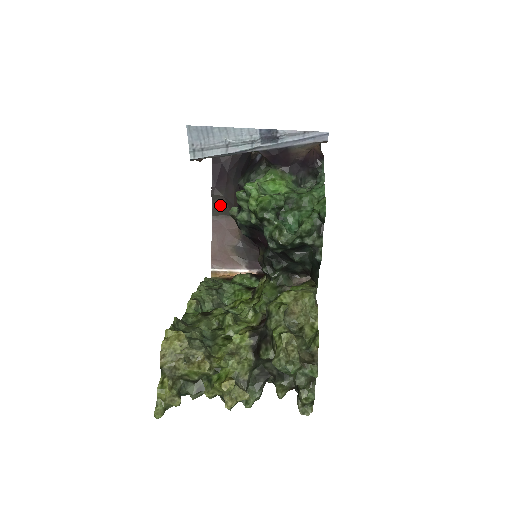
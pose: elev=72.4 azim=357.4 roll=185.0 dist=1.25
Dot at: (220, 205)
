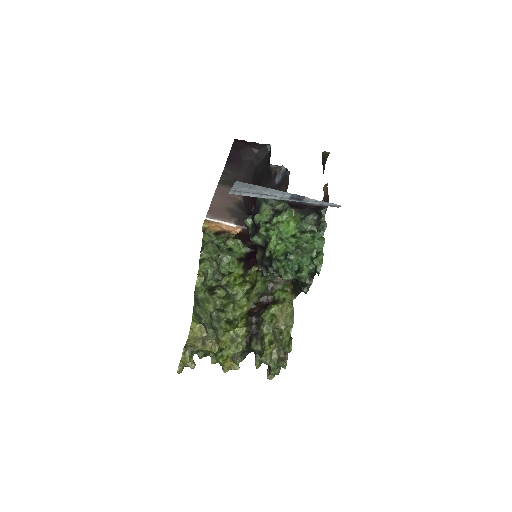
Dot at: (228, 179)
